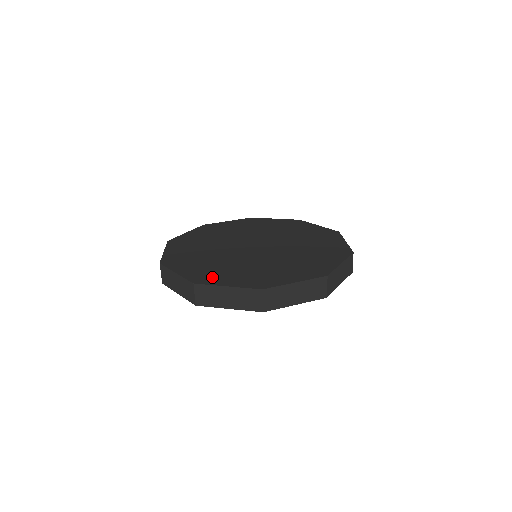
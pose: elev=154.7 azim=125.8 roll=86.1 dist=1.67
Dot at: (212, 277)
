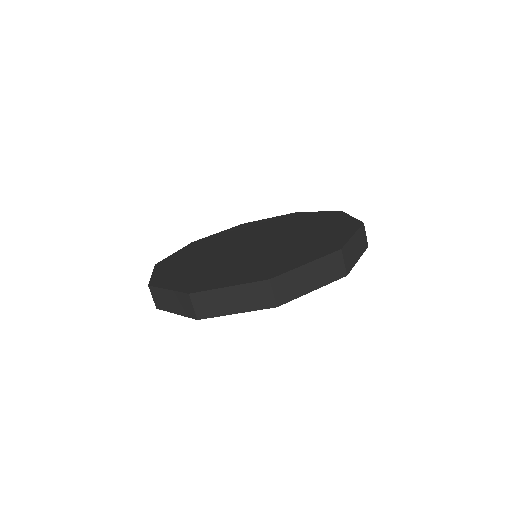
Dot at: (209, 283)
